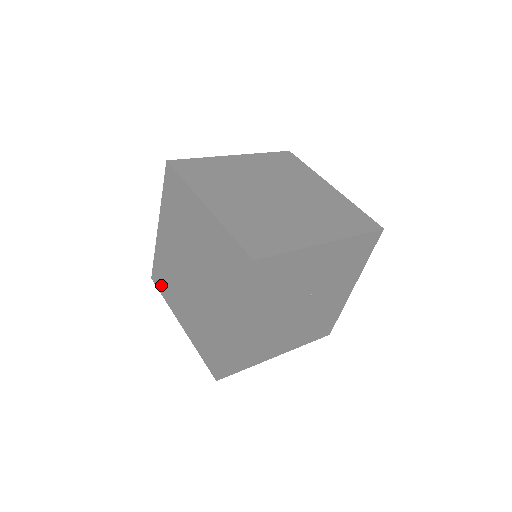
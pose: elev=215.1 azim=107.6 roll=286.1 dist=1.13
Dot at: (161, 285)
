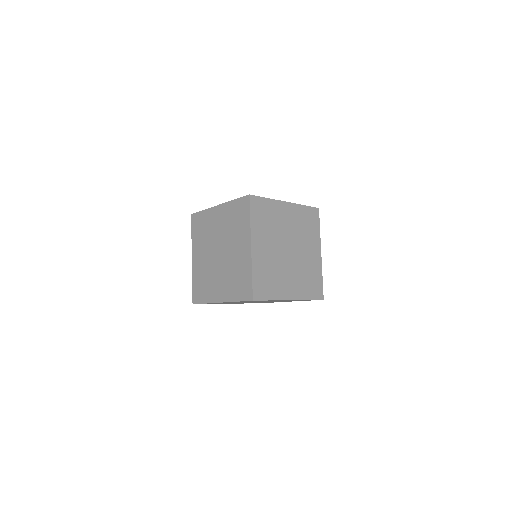
Dot at: (195, 227)
